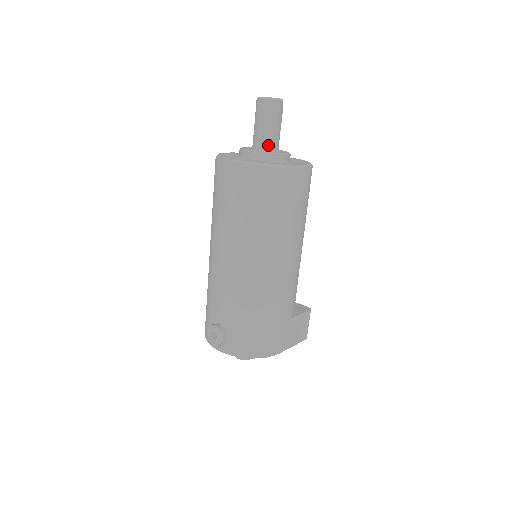
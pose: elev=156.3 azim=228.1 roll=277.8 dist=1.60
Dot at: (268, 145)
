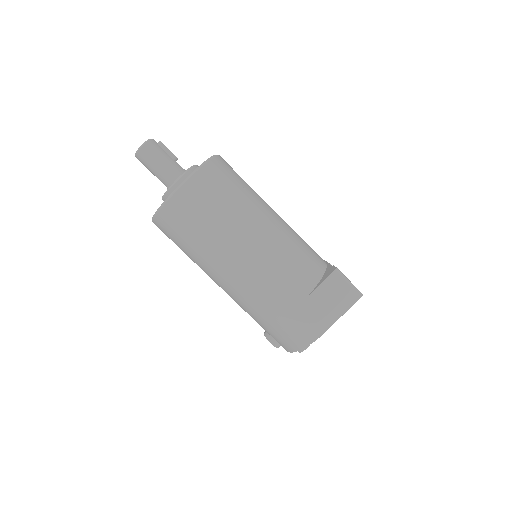
Dot at: (168, 183)
